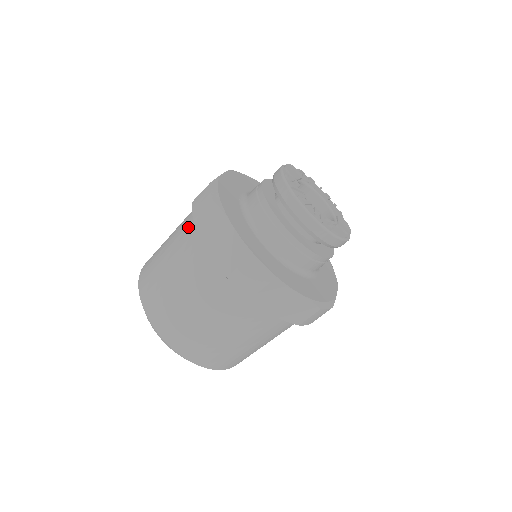
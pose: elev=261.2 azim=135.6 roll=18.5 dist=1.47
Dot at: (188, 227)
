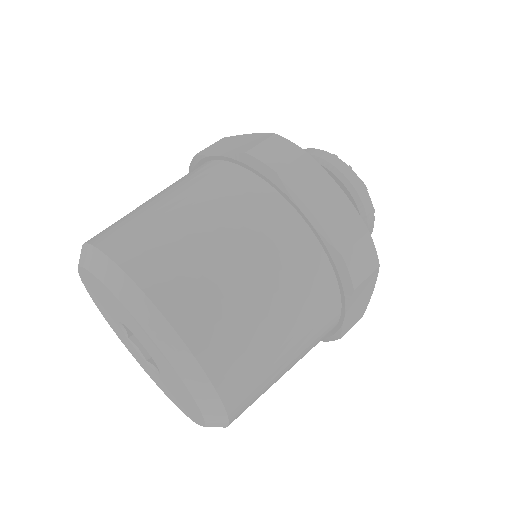
Dot at: (241, 186)
